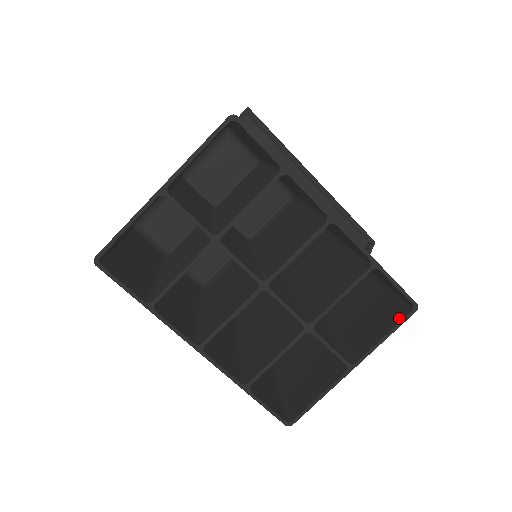
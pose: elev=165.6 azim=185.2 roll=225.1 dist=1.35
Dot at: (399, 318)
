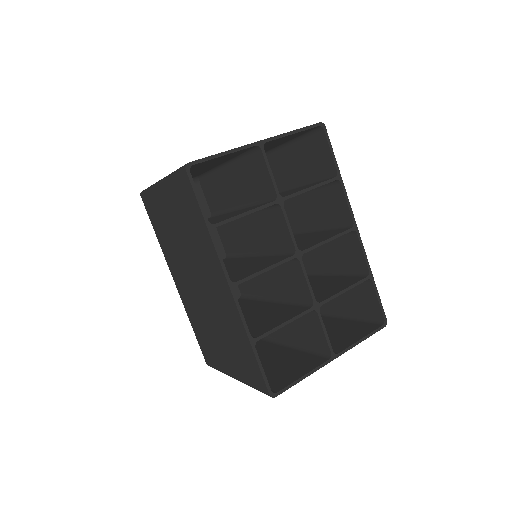
Dot at: (372, 329)
